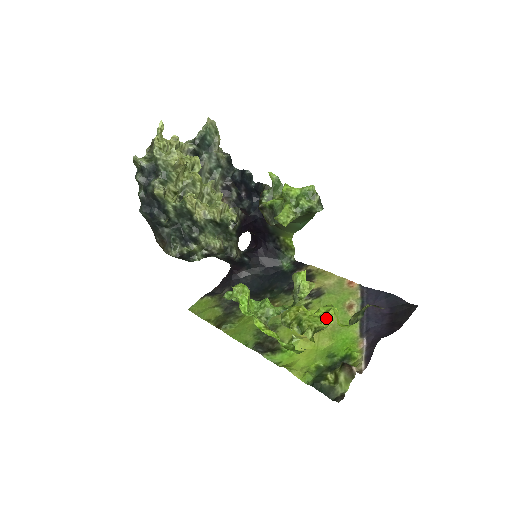
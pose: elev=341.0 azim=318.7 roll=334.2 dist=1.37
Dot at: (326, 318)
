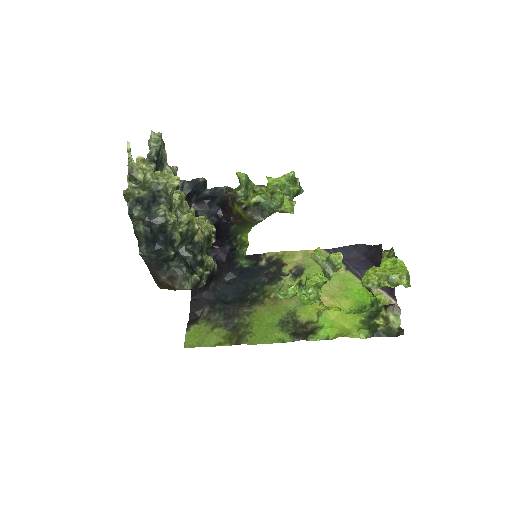
Dot at: (401, 266)
